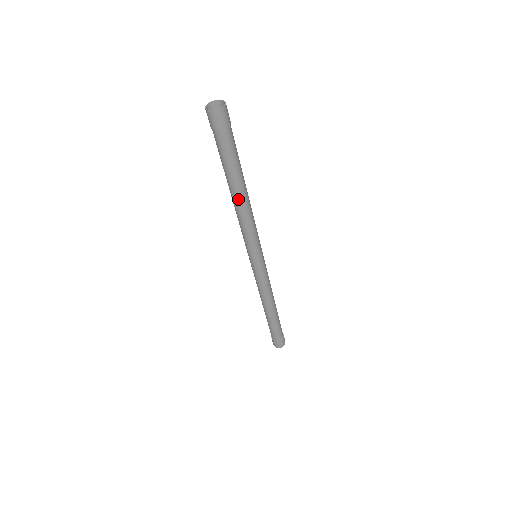
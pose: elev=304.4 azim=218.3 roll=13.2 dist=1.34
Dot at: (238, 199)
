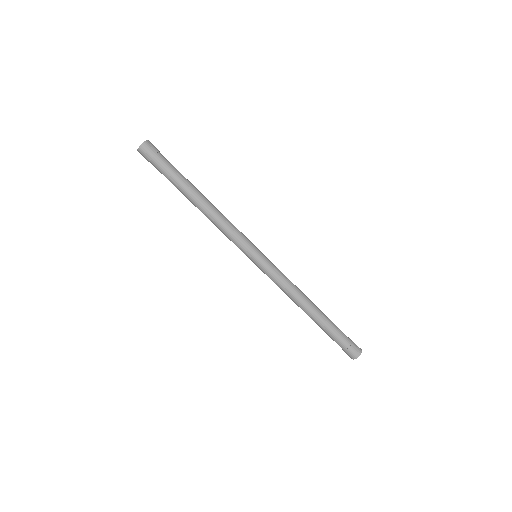
Dot at: (199, 206)
